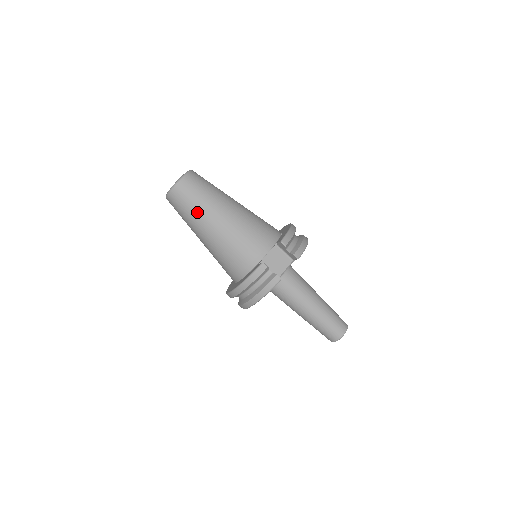
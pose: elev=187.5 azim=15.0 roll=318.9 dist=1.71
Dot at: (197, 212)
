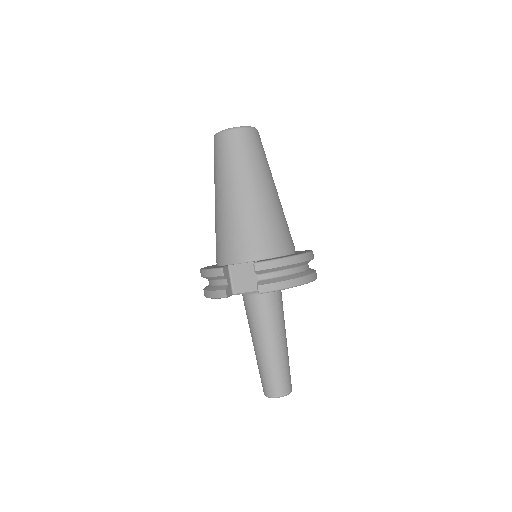
Dot at: (219, 173)
